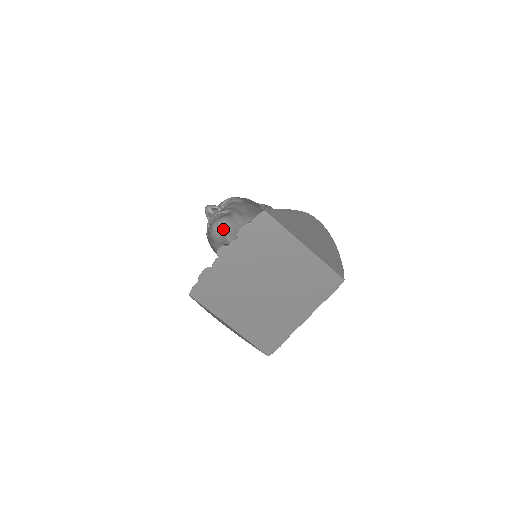
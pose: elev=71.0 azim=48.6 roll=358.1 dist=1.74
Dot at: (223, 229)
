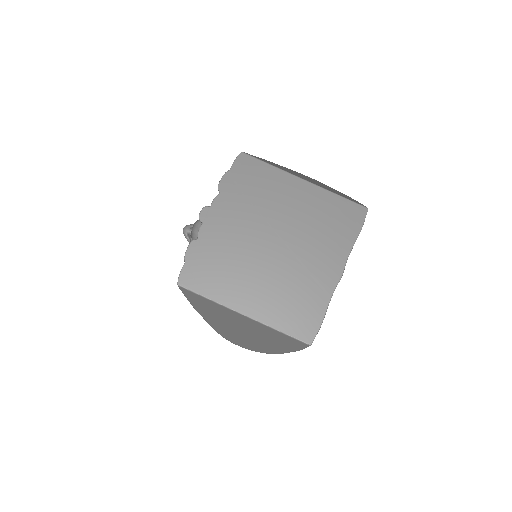
Dot at: occluded
